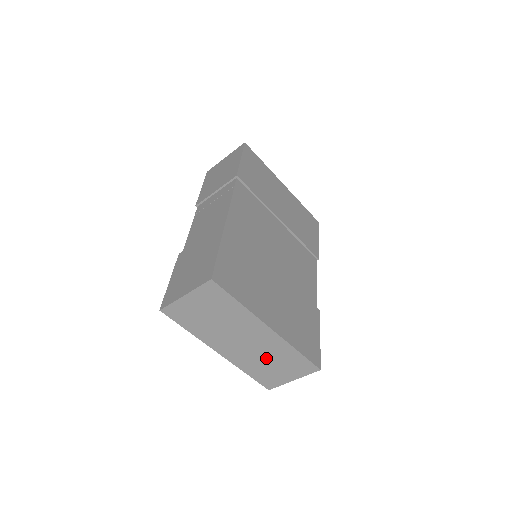
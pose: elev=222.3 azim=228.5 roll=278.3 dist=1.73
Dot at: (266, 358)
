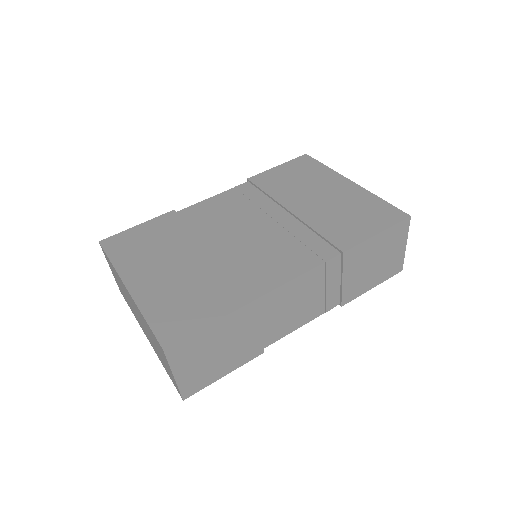
Dot at: (151, 338)
